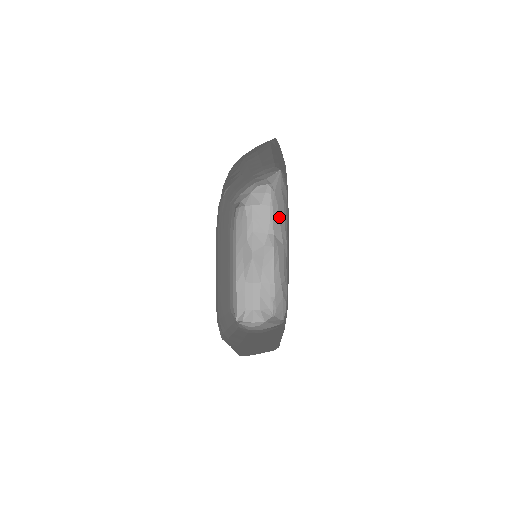
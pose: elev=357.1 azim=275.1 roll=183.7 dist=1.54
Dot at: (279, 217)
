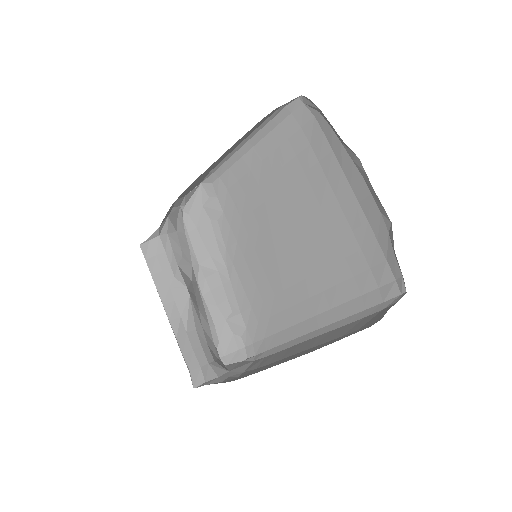
Dot at: (203, 241)
